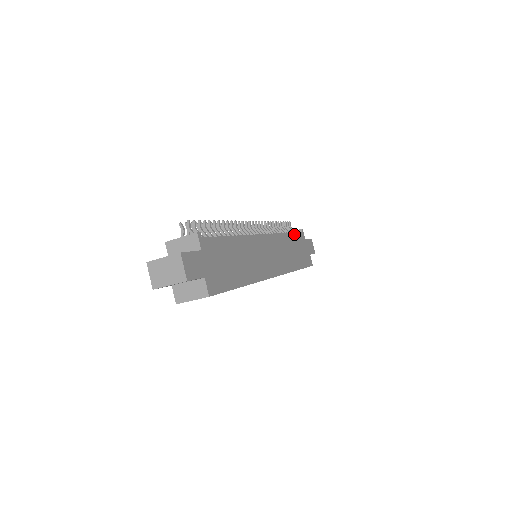
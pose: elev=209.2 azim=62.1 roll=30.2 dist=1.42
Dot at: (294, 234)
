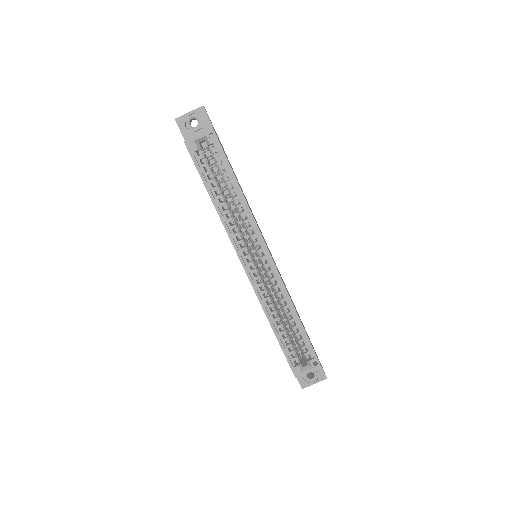
Dot at: occluded
